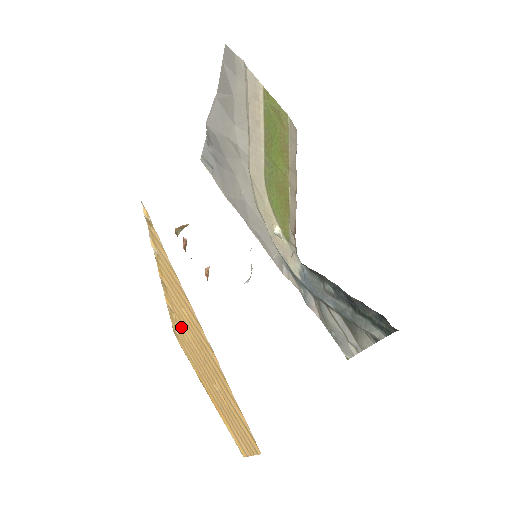
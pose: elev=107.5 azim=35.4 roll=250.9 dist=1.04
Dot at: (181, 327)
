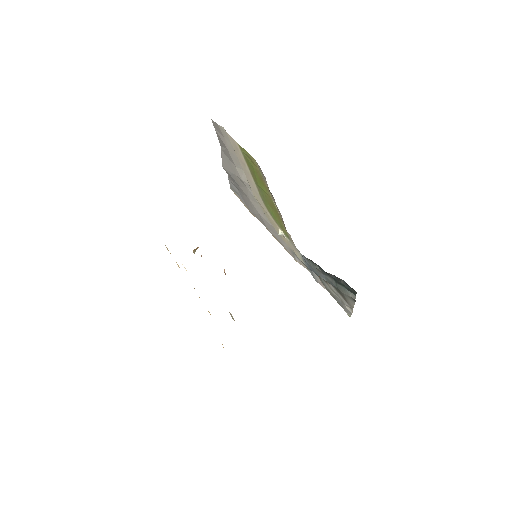
Dot at: occluded
